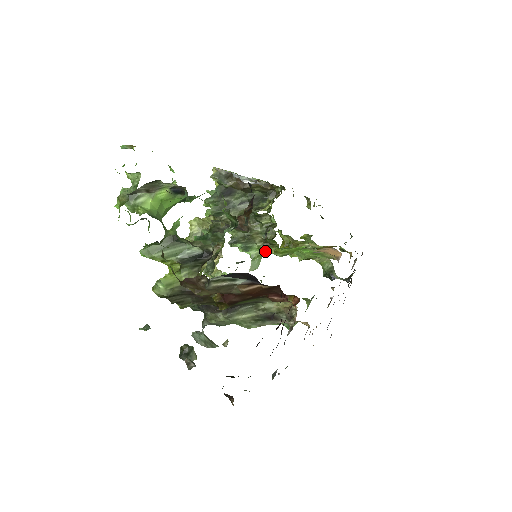
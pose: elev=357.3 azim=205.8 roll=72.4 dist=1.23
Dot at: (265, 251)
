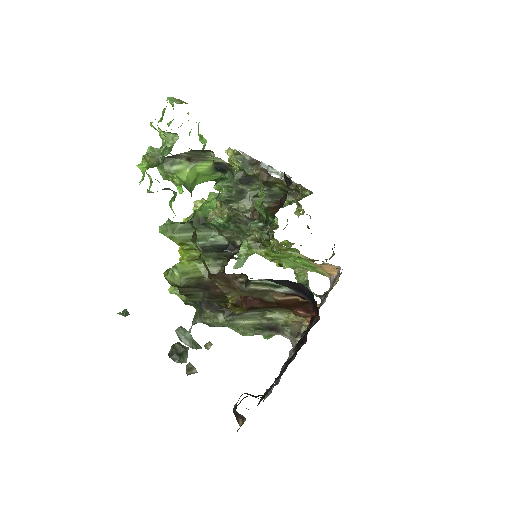
Dot at: (255, 251)
